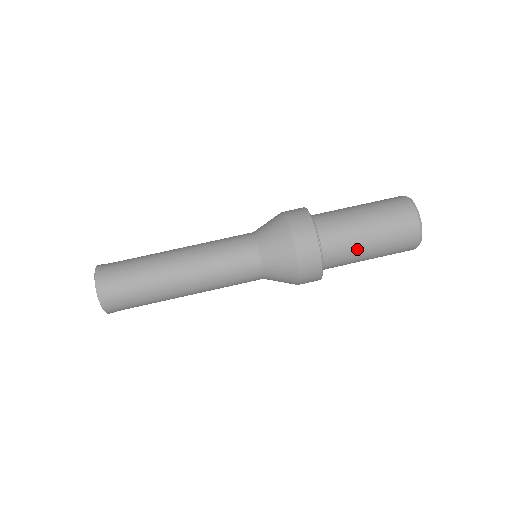
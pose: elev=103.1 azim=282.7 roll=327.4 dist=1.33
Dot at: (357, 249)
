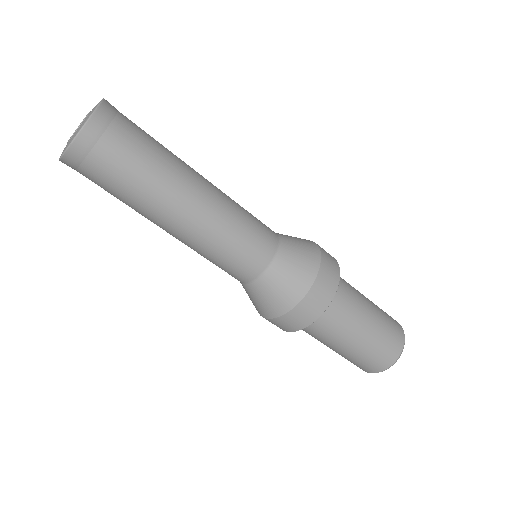
Dot at: occluded
